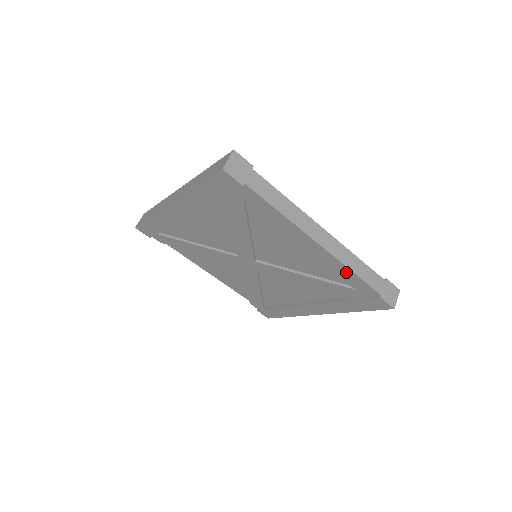
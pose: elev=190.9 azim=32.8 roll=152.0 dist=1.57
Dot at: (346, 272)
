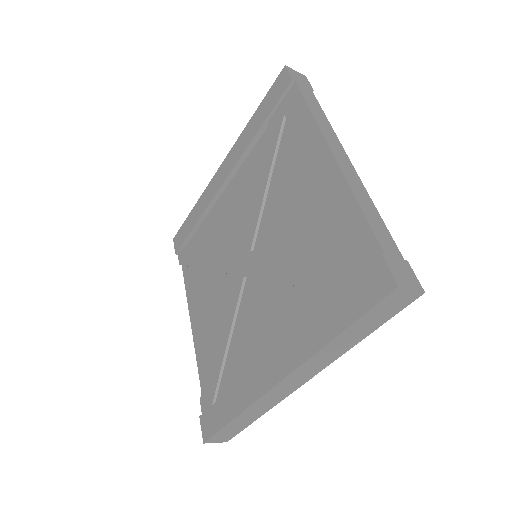
Dot at: (348, 208)
